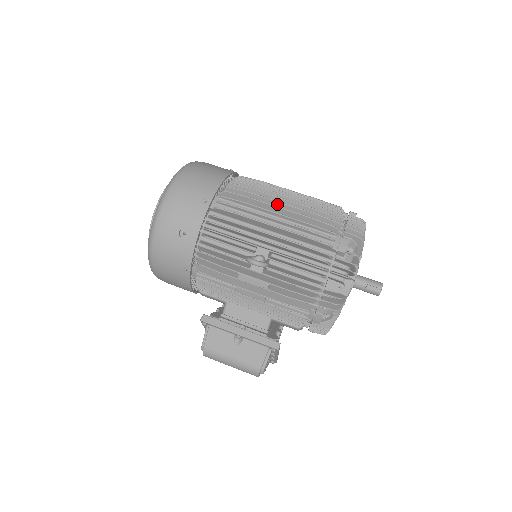
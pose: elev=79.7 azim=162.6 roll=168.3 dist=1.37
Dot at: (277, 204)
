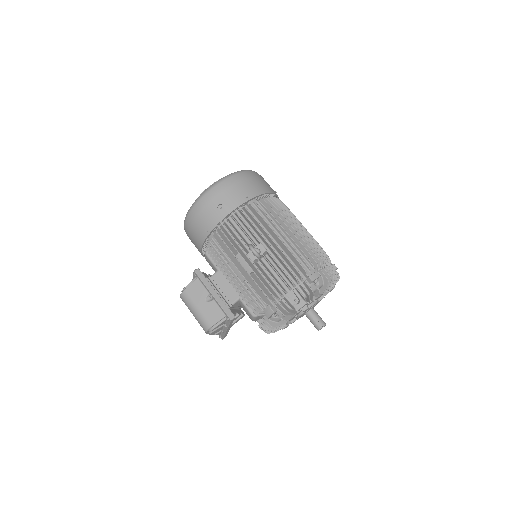
Dot at: (290, 227)
